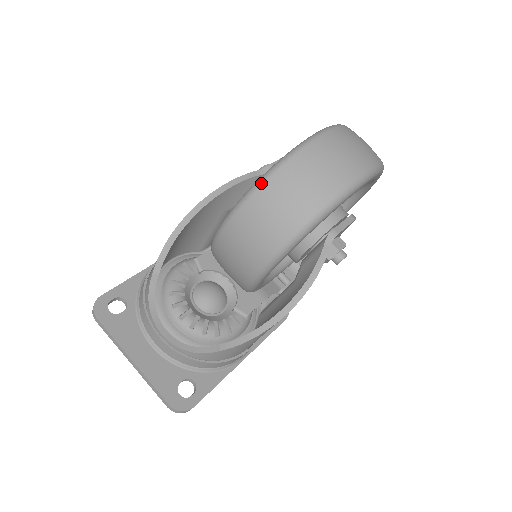
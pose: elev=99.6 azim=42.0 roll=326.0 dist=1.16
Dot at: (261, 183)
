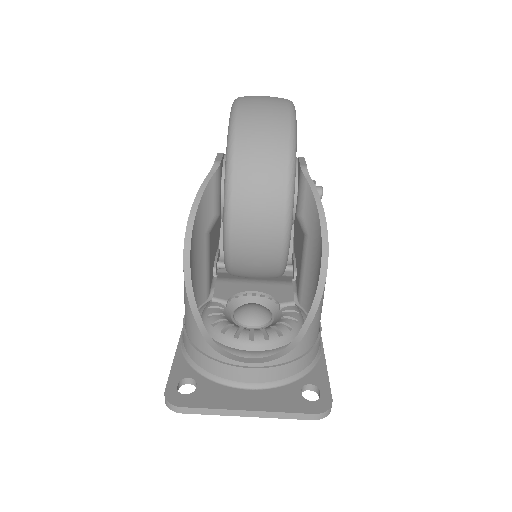
Dot at: (232, 151)
